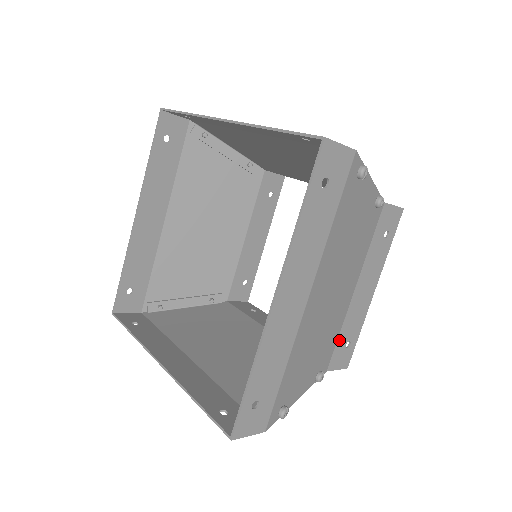
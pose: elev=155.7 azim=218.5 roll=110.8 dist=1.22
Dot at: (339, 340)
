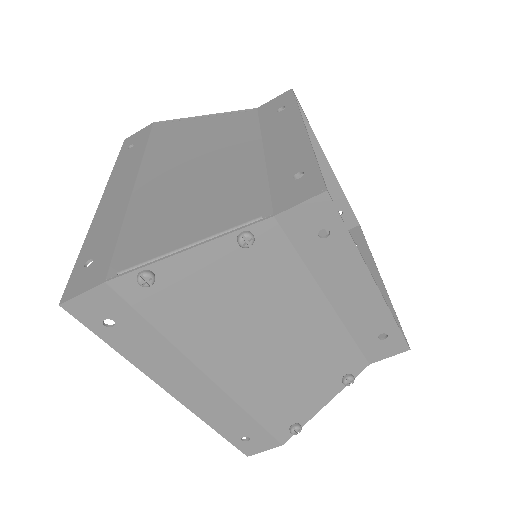
Dot at: (359, 340)
